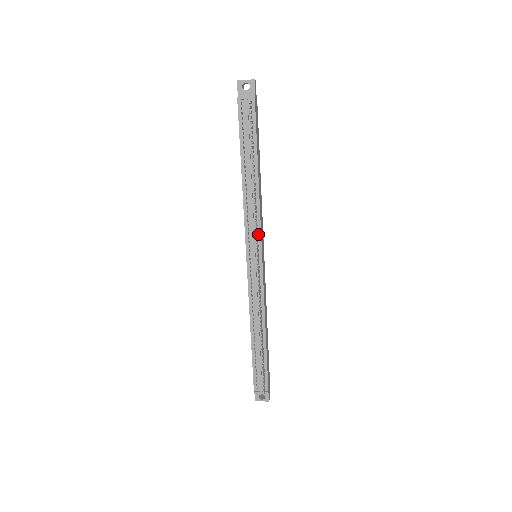
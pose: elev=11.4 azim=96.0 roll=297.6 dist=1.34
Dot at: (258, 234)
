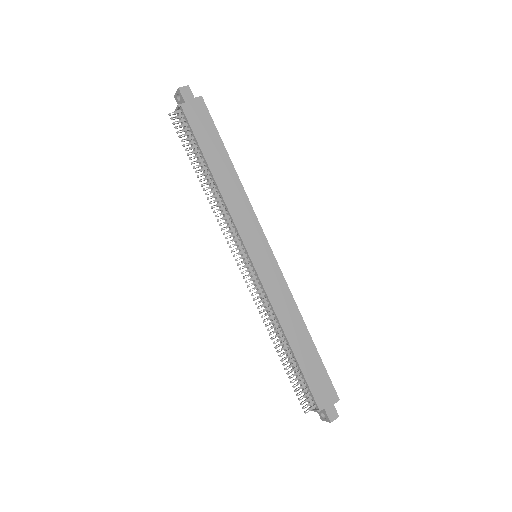
Dot at: (238, 234)
